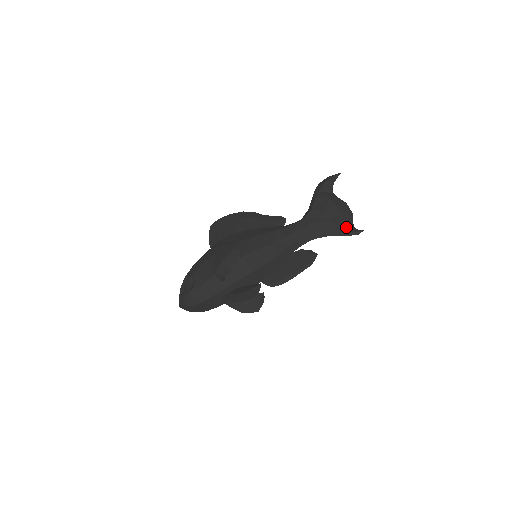
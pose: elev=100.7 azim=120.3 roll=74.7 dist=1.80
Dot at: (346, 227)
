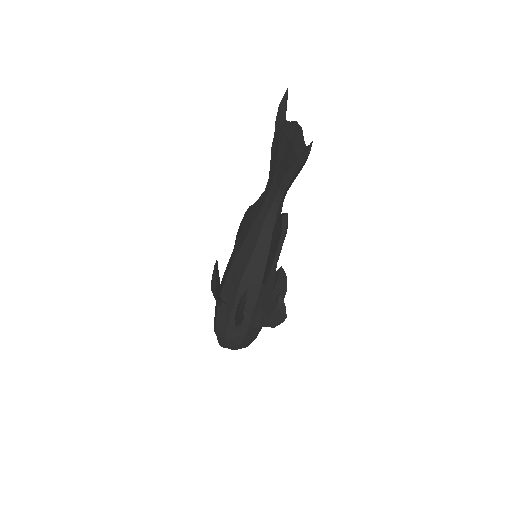
Dot at: (295, 154)
